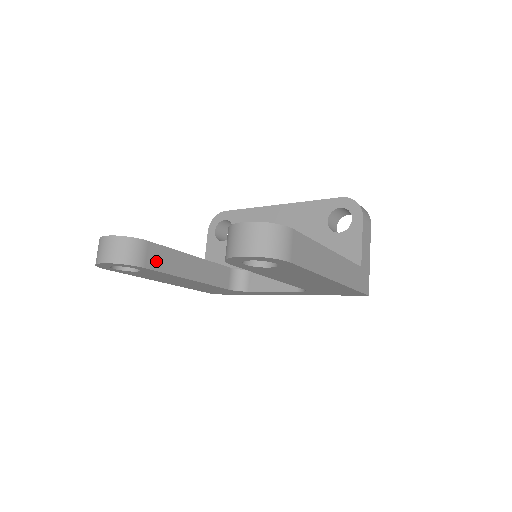
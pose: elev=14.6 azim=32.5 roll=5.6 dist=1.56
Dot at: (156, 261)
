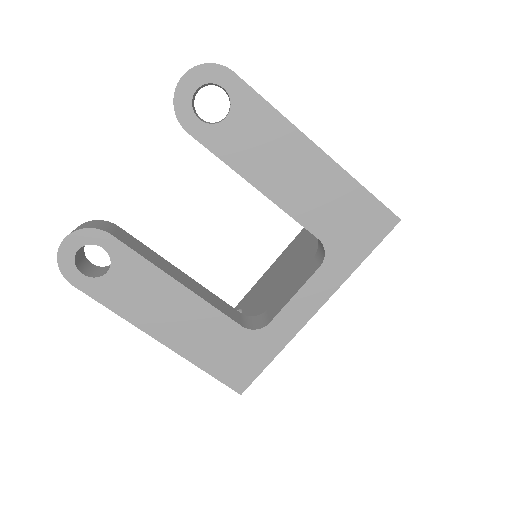
Dot at: (128, 242)
